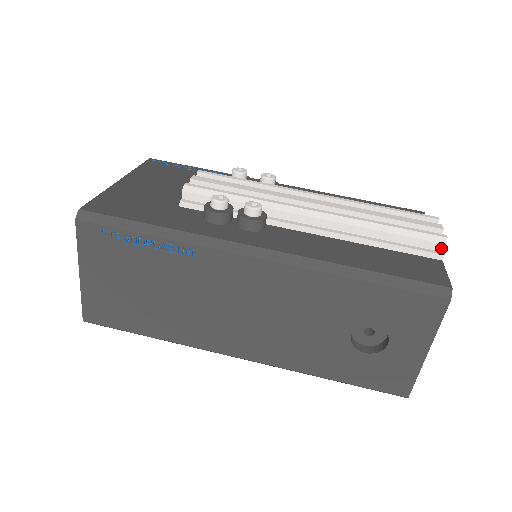
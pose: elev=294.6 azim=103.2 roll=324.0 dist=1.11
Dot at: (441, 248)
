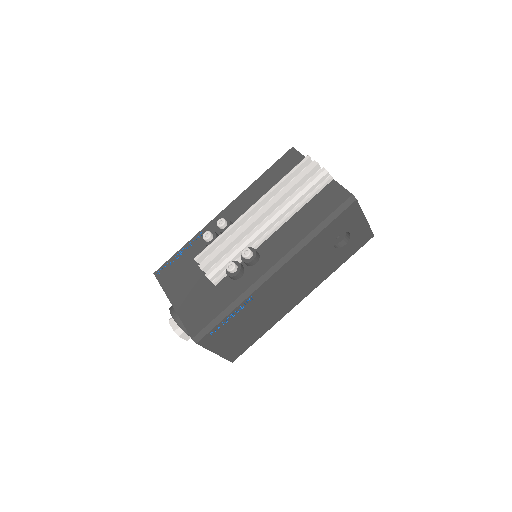
Dot at: (328, 175)
